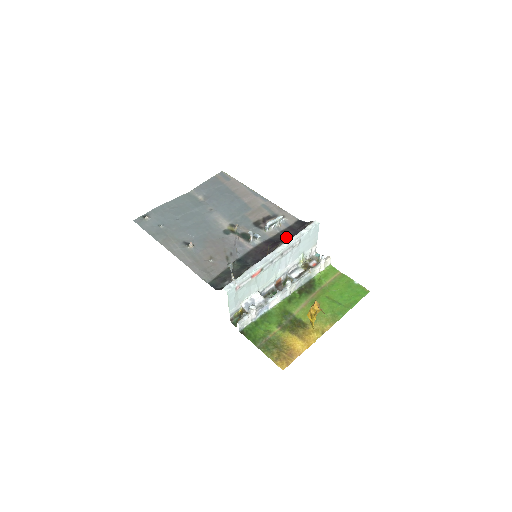
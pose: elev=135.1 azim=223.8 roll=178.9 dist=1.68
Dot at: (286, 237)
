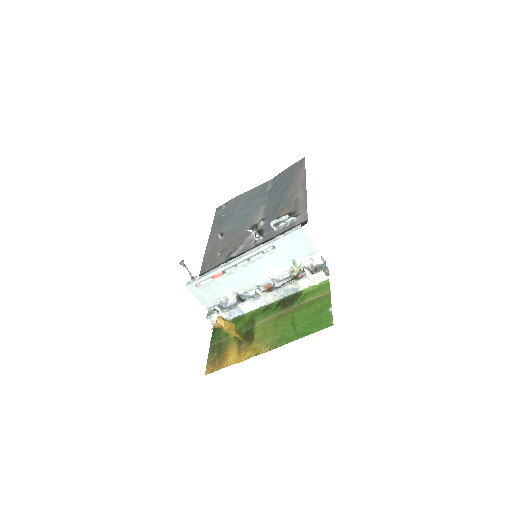
Dot at: occluded
